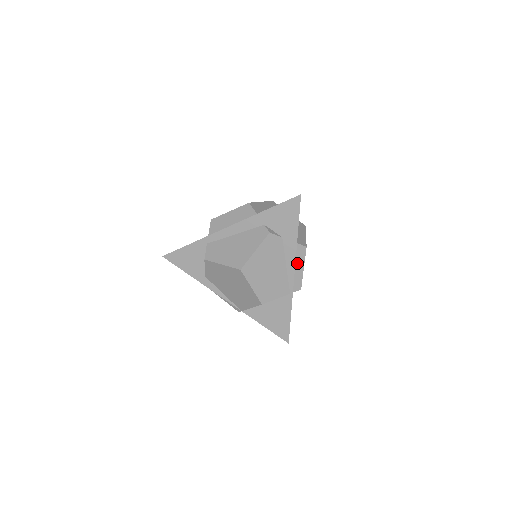
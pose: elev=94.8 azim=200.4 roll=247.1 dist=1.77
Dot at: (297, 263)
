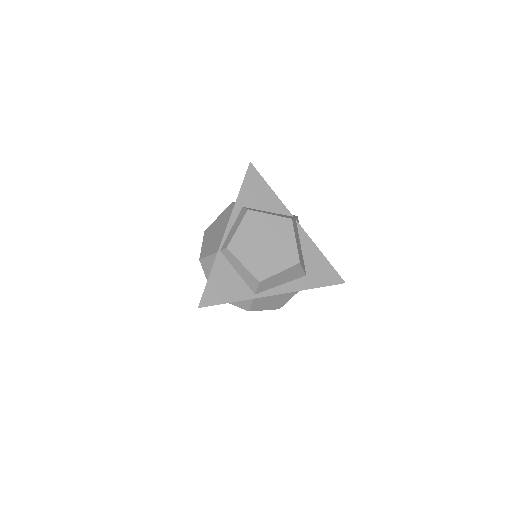
Dot at: (236, 224)
